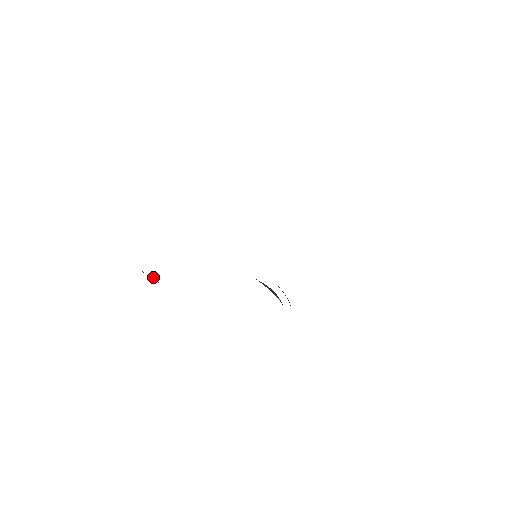
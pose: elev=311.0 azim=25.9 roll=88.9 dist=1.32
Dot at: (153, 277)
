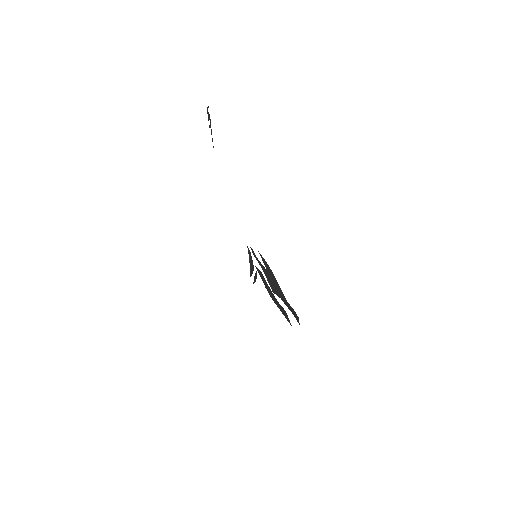
Dot at: occluded
